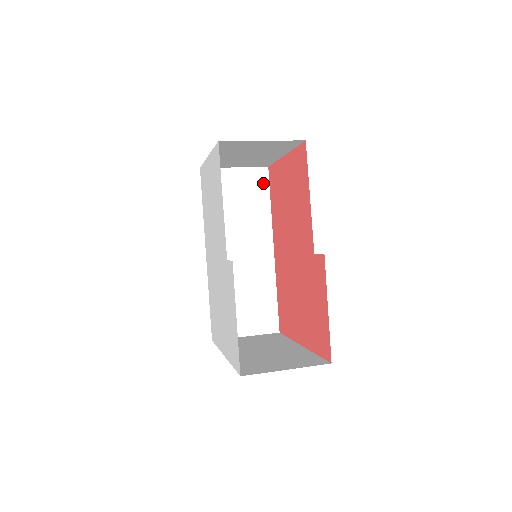
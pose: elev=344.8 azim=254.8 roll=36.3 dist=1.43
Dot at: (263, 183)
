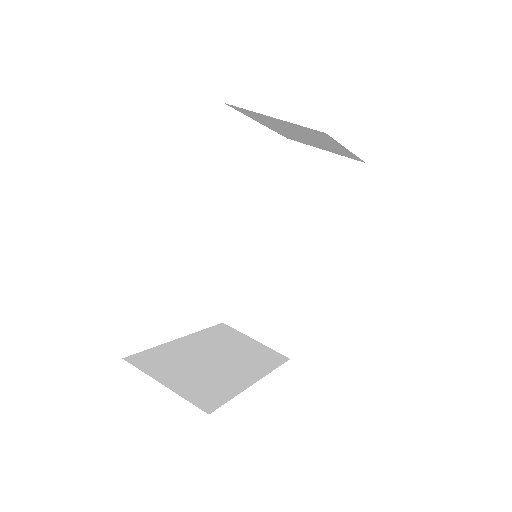
Dot at: (350, 181)
